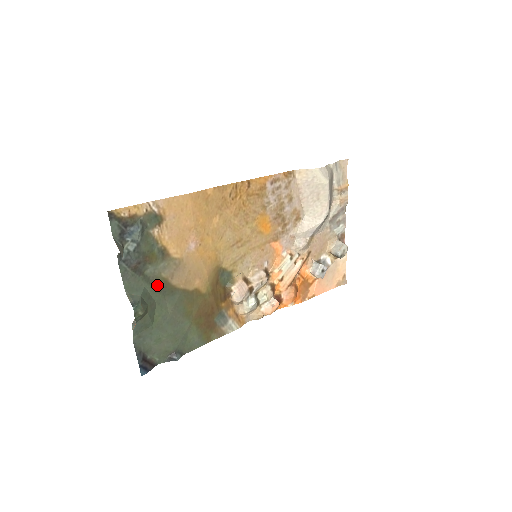
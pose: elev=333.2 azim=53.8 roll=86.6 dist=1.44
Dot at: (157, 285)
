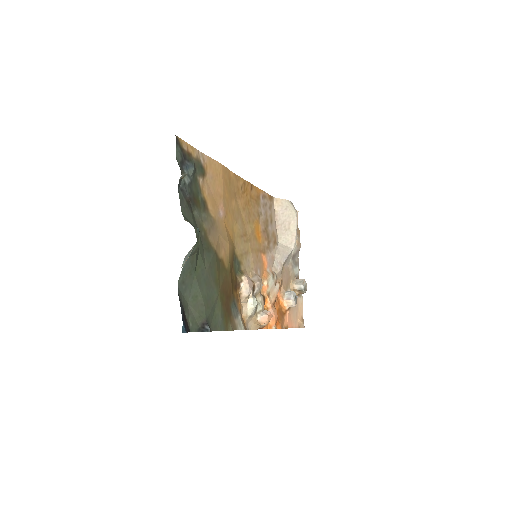
Dot at: occluded
